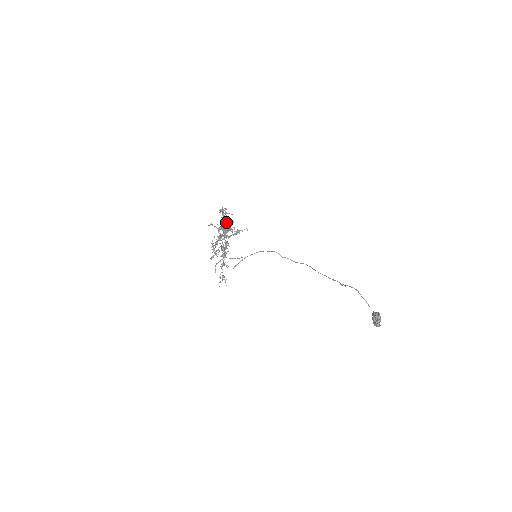
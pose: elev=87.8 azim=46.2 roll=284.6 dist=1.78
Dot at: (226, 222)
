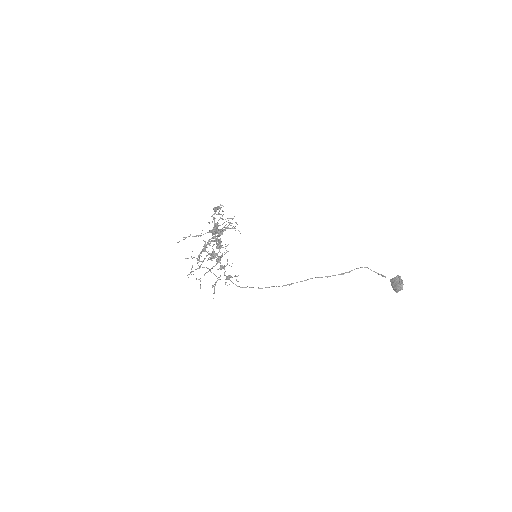
Dot at: (217, 224)
